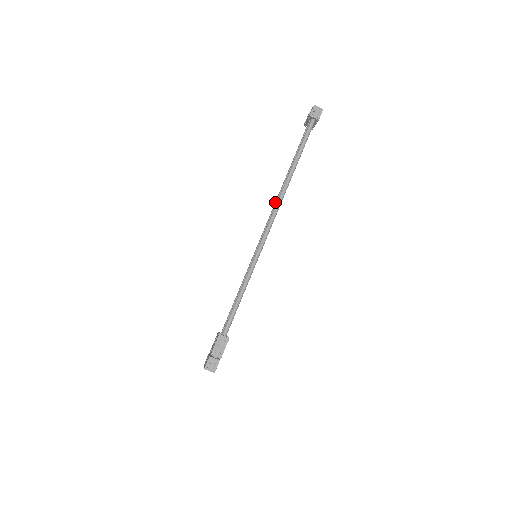
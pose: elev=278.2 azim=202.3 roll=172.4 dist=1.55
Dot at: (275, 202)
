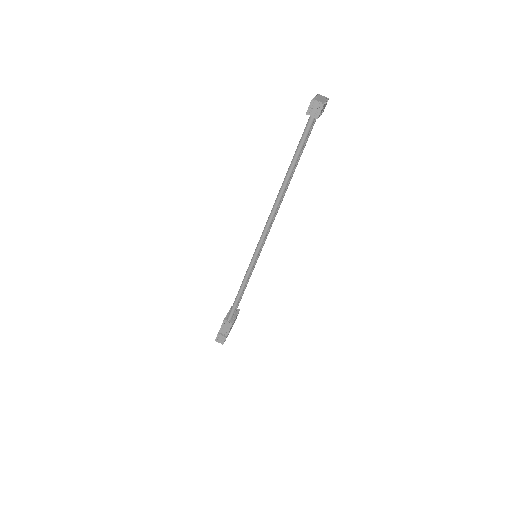
Dot at: occluded
